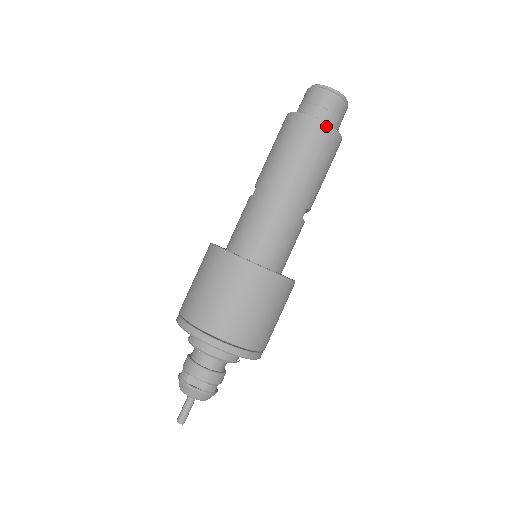
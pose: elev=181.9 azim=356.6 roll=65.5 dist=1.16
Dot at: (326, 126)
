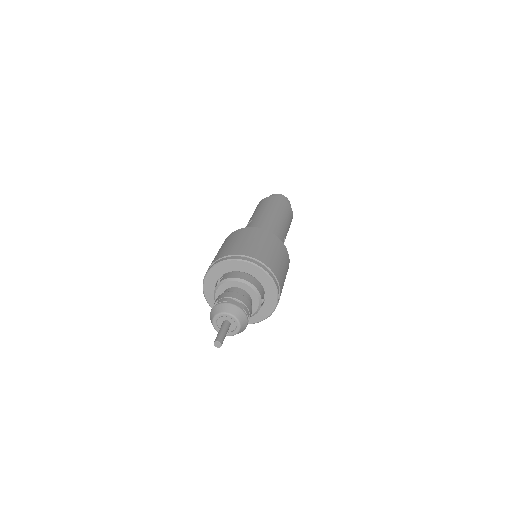
Dot at: (287, 203)
